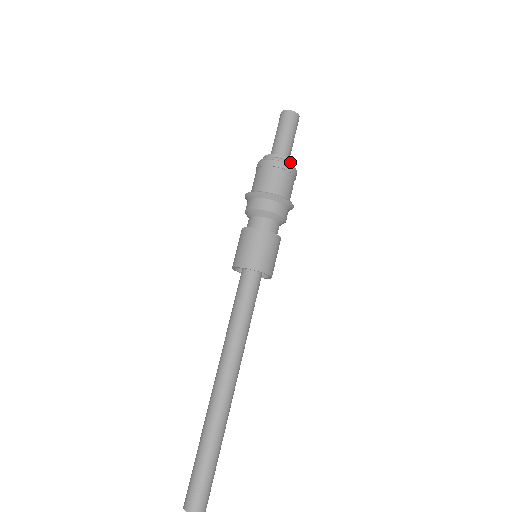
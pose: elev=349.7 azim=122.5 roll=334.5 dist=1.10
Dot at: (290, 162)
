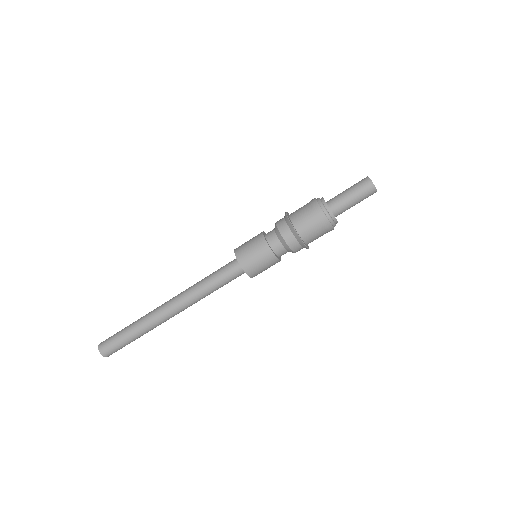
Dot at: (328, 212)
